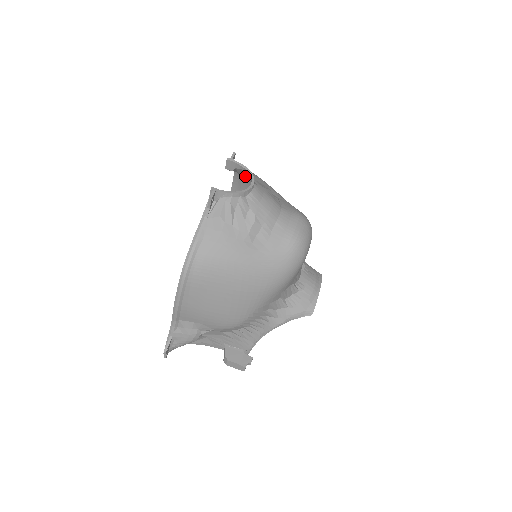
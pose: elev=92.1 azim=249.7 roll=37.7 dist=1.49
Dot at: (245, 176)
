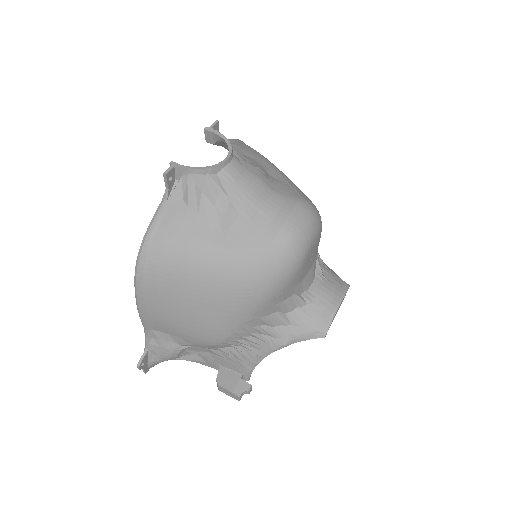
Dot at: occluded
